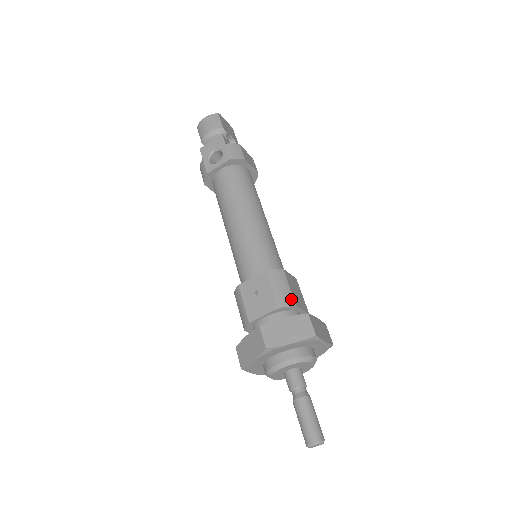
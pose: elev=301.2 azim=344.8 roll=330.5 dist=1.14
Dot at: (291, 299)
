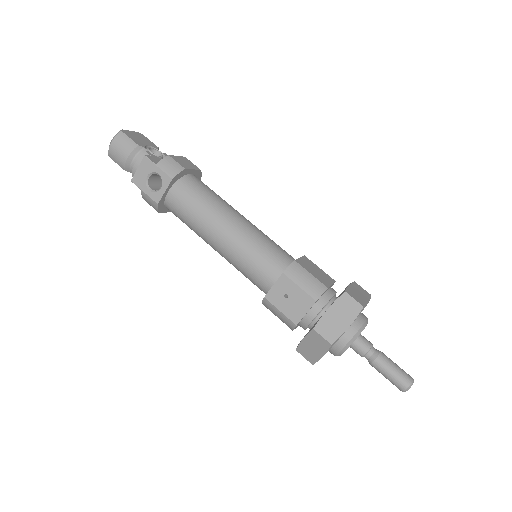
Dot at: (320, 285)
